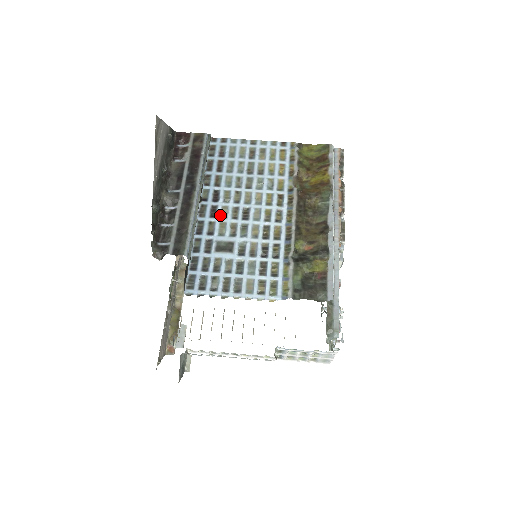
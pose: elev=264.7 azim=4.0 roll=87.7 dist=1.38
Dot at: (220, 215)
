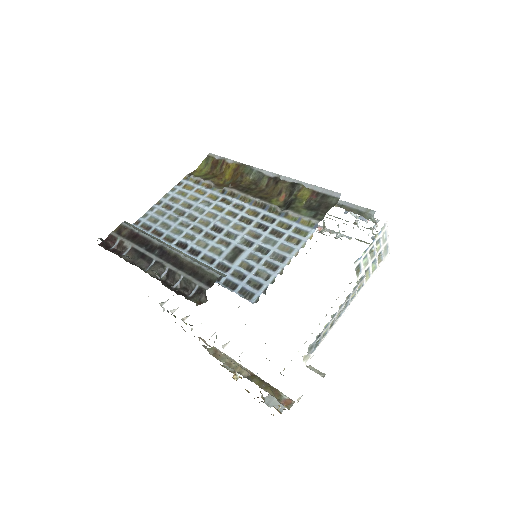
Dot at: (202, 248)
